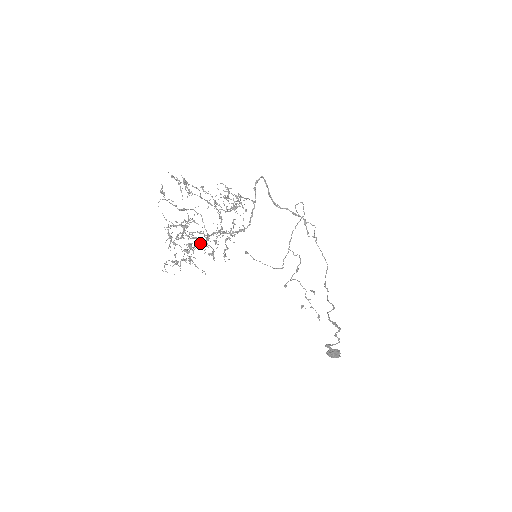
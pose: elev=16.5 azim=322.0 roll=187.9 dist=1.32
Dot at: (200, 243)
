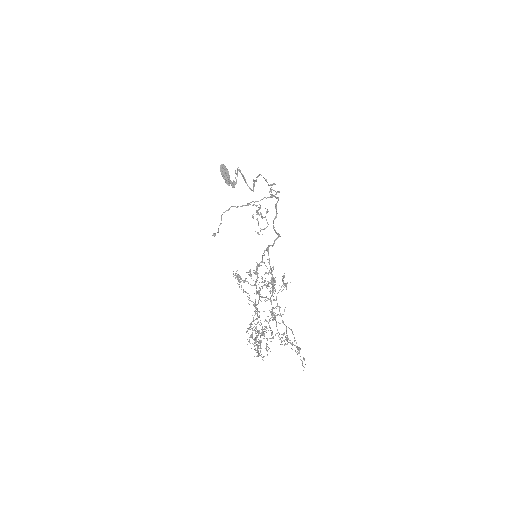
Dot at: occluded
